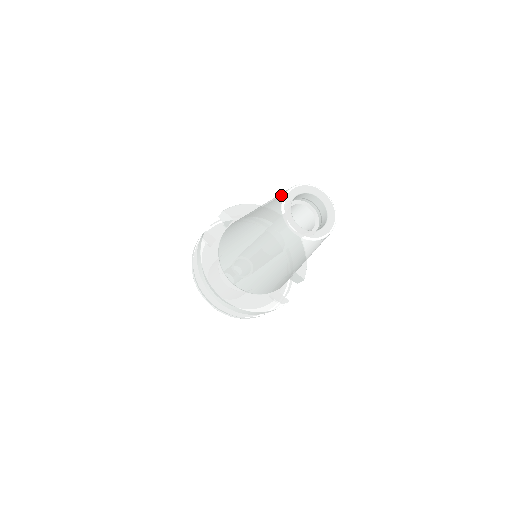
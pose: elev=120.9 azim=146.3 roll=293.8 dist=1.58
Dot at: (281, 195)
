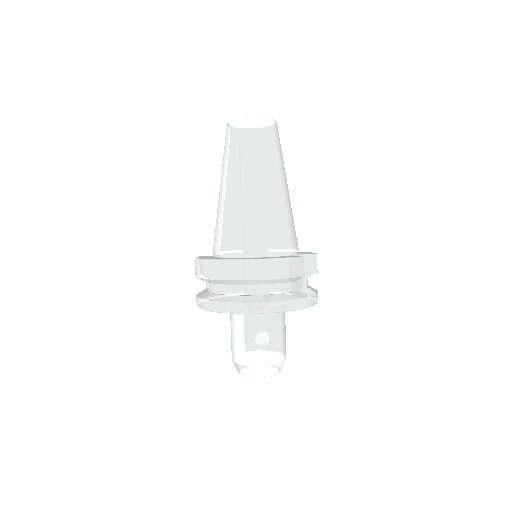
Dot at: occluded
